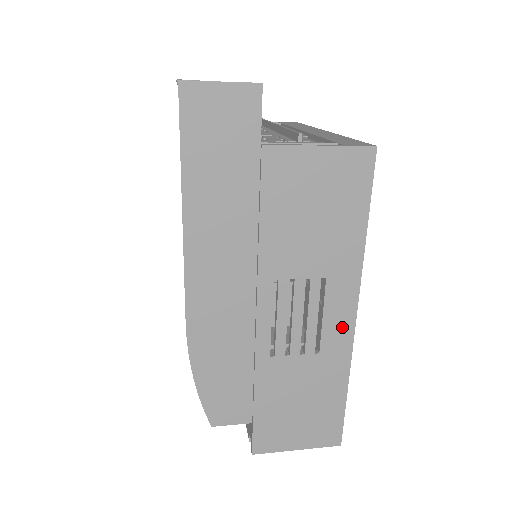
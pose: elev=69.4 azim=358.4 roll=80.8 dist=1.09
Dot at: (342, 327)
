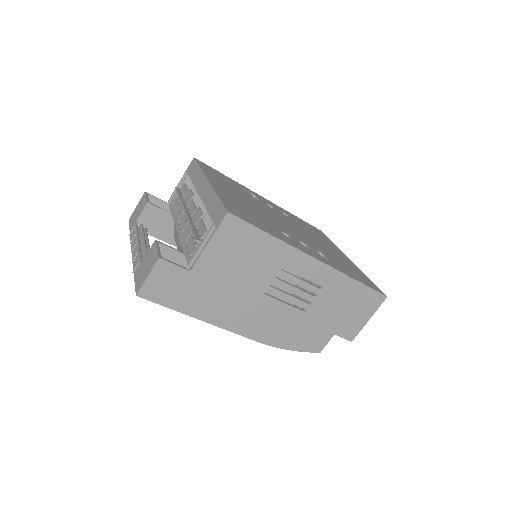
Dot at: (317, 270)
